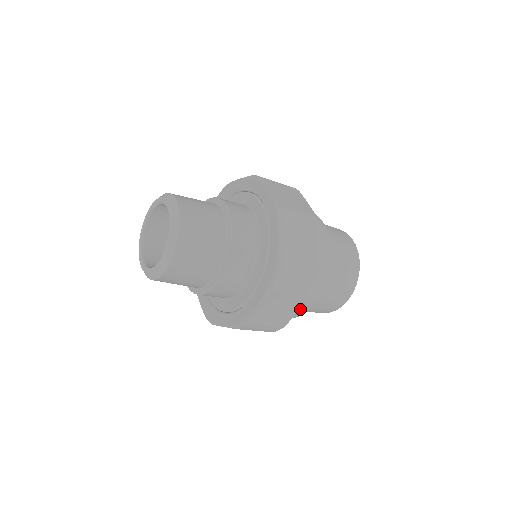
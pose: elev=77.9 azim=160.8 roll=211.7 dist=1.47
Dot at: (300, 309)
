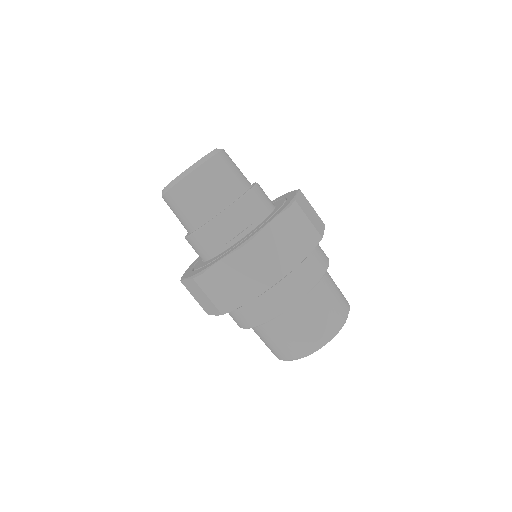
Dot at: (259, 314)
